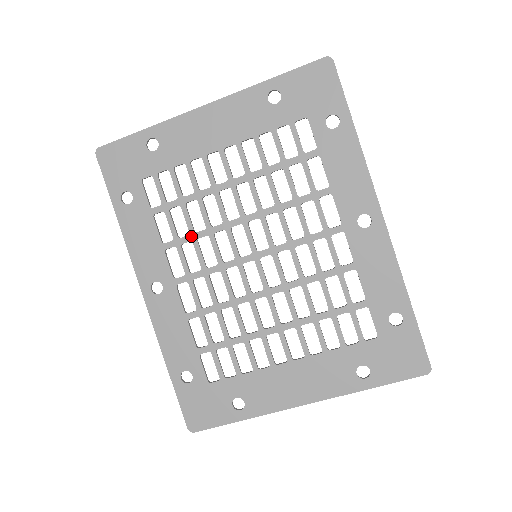
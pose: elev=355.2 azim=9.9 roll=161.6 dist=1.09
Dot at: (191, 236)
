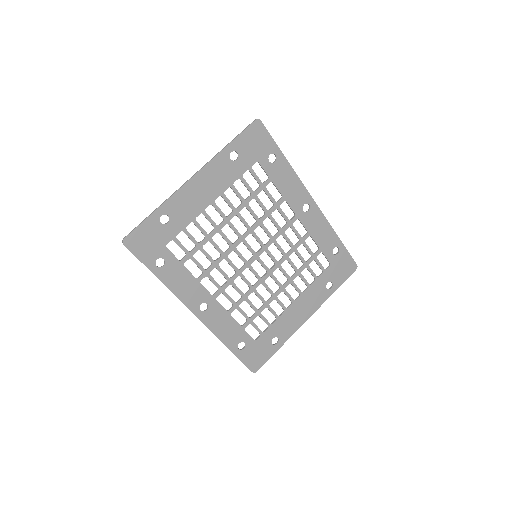
Dot at: (214, 265)
